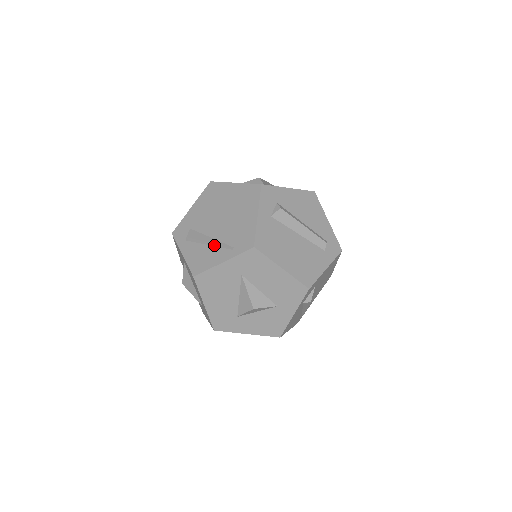
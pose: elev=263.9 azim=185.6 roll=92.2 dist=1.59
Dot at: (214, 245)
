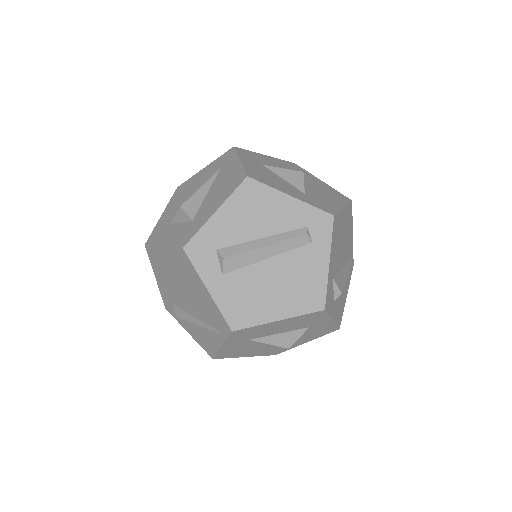
Dot at: (202, 327)
